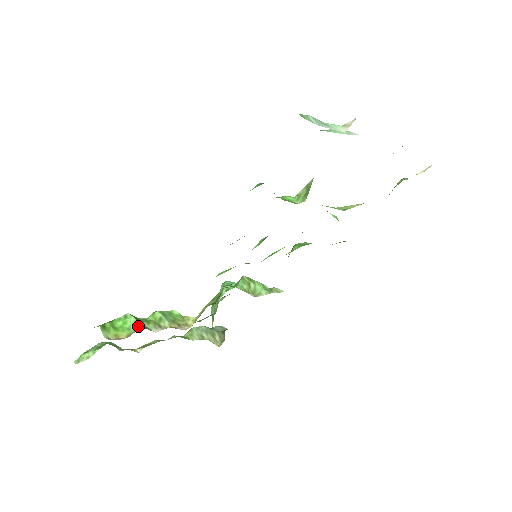
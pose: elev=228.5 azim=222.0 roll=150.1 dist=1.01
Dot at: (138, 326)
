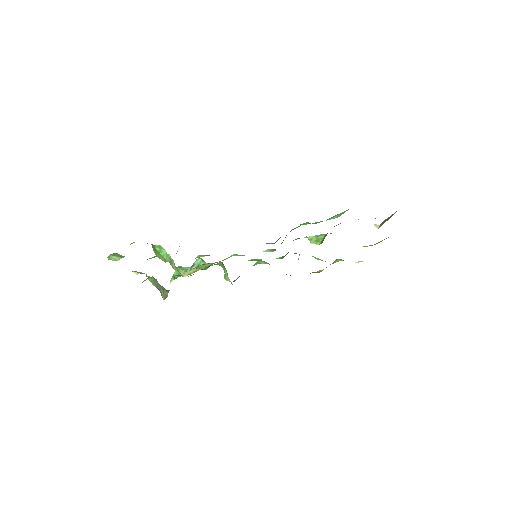
Dot at: (168, 258)
